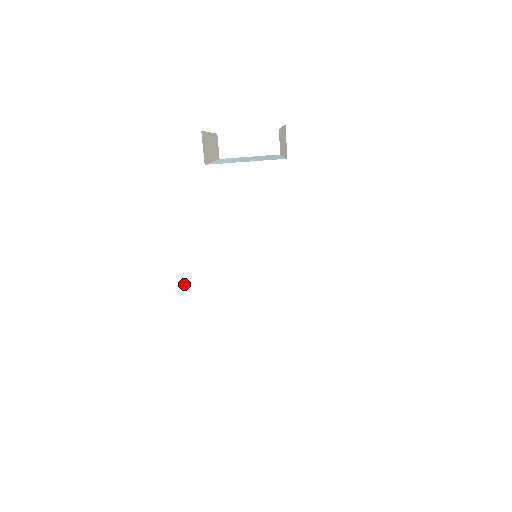
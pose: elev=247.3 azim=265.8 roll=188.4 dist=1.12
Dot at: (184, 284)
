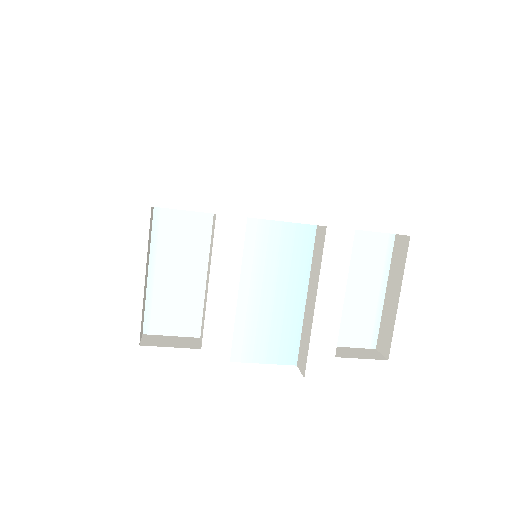
Dot at: occluded
